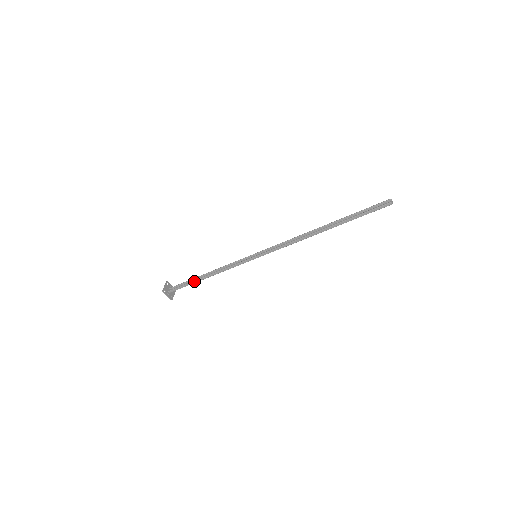
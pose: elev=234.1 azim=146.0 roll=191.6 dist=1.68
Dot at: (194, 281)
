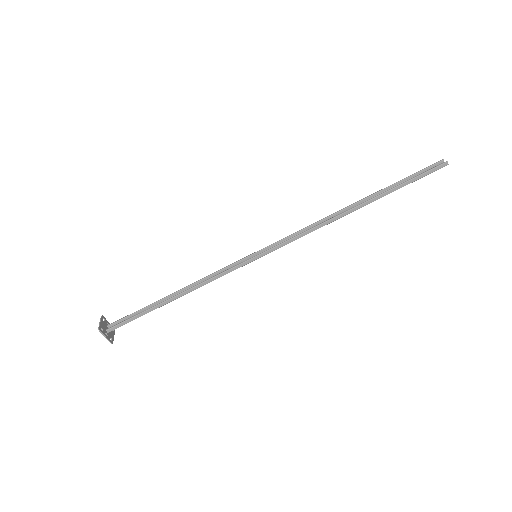
Dot at: (154, 307)
